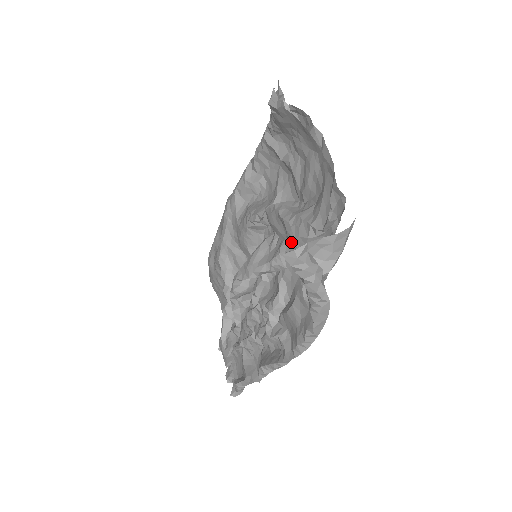
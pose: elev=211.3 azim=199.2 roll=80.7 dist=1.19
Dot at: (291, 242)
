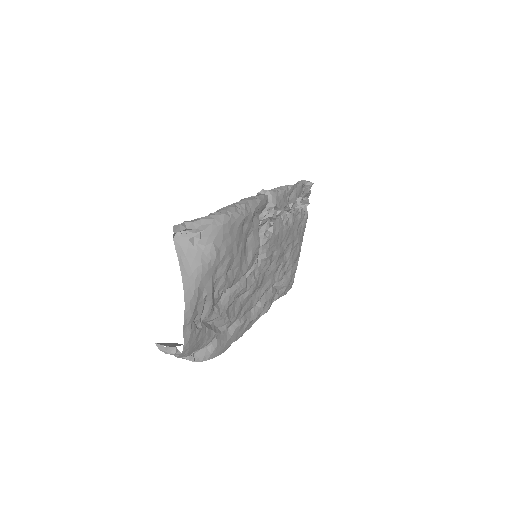
Dot at: occluded
